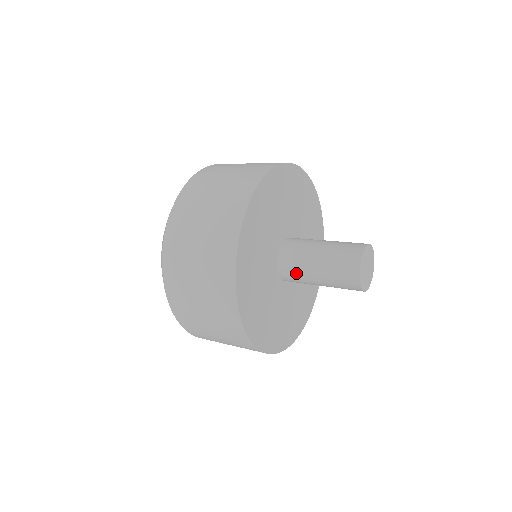
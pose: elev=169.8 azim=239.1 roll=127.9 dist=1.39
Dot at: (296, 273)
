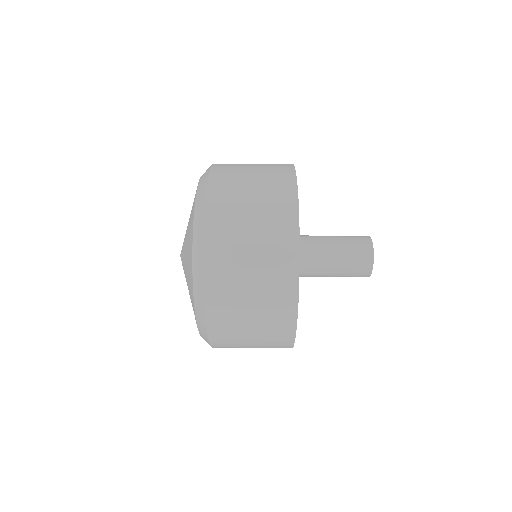
Dot at: occluded
